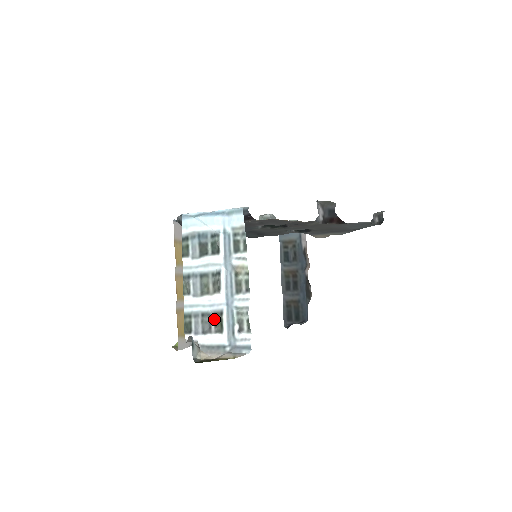
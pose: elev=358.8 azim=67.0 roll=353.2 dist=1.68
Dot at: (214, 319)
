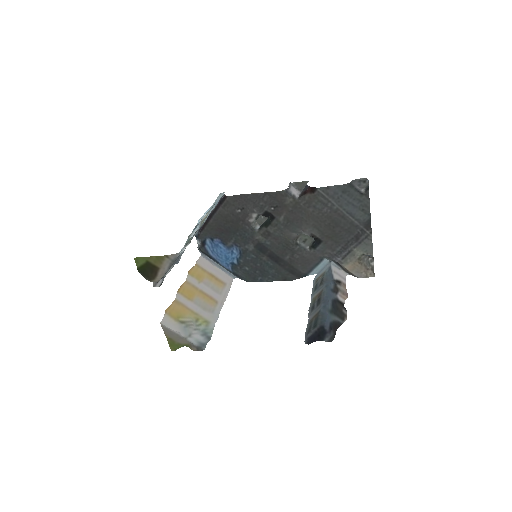
Dot at: occluded
